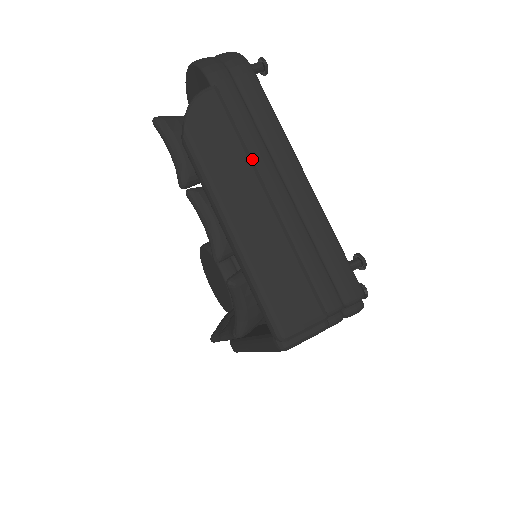
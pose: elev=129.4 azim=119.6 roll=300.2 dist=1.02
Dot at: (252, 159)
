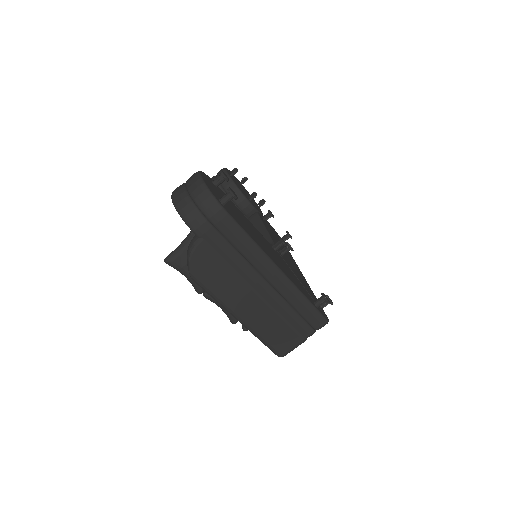
Dot at: (242, 276)
